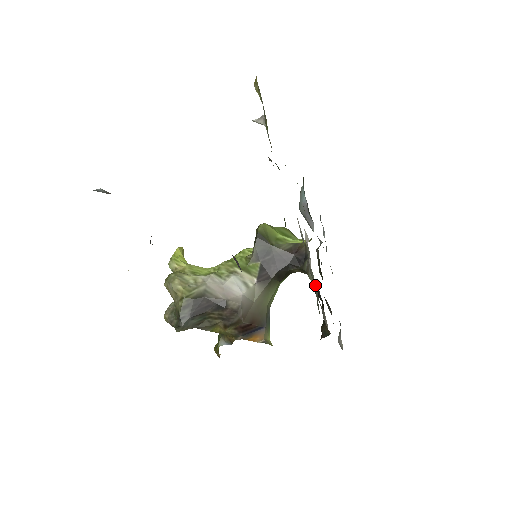
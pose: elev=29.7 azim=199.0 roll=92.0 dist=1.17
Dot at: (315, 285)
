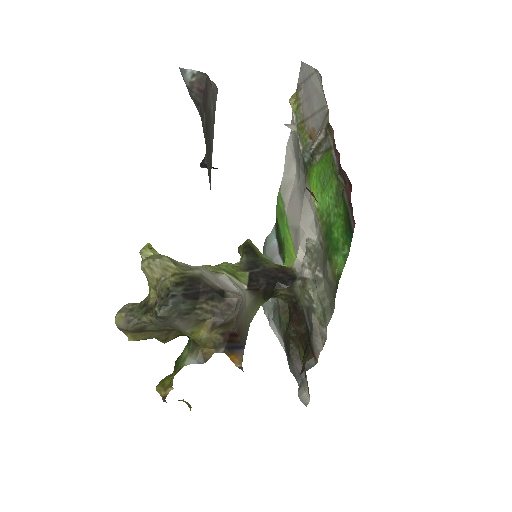
Dot at: (322, 289)
